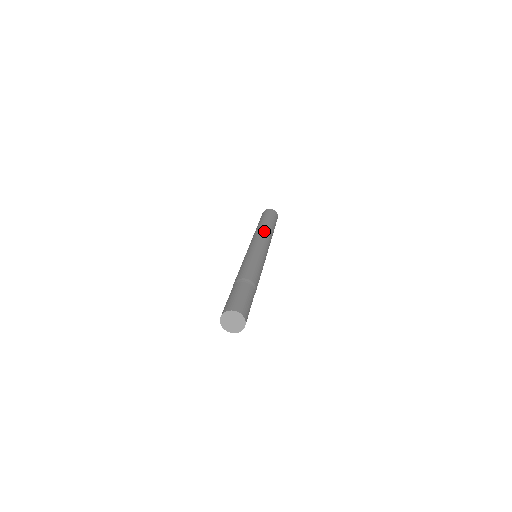
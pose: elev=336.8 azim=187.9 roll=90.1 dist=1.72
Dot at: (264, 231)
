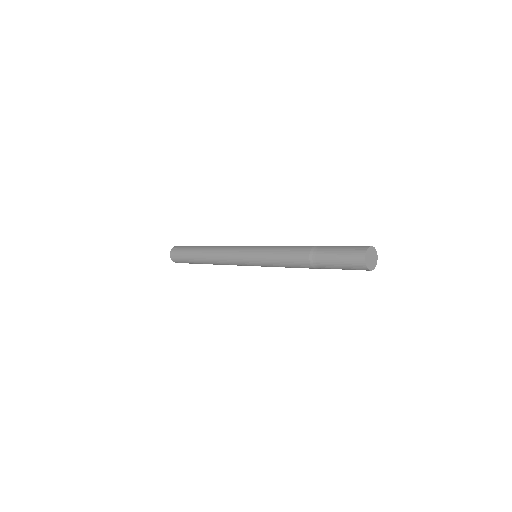
Dot at: occluded
